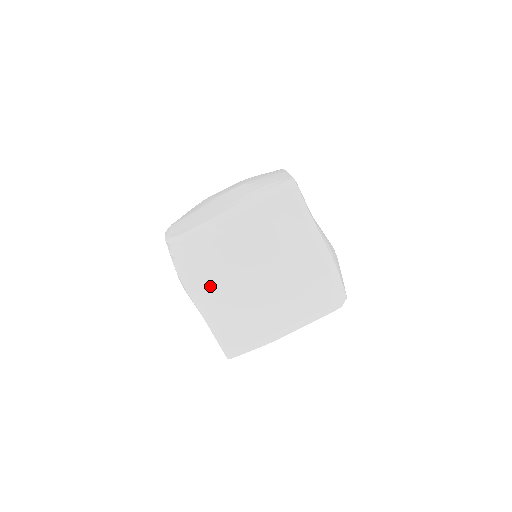
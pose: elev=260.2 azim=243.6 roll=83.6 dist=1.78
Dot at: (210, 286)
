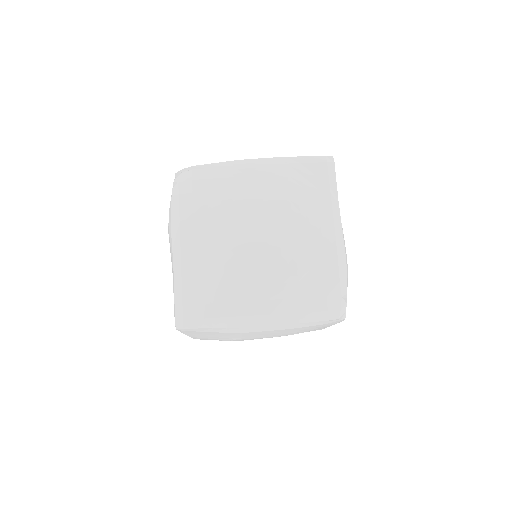
Dot at: (200, 224)
